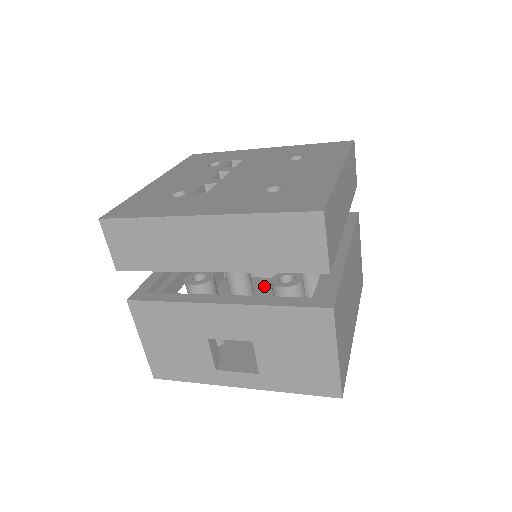
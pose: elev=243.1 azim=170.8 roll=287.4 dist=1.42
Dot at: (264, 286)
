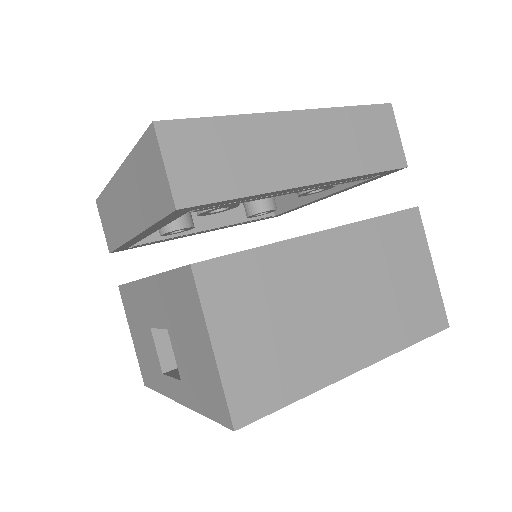
Dot at: occluded
